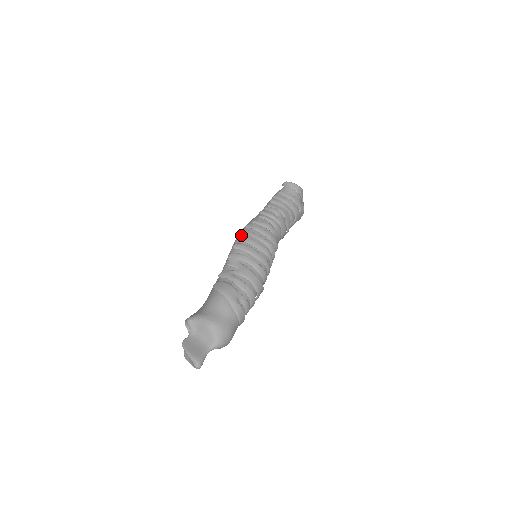
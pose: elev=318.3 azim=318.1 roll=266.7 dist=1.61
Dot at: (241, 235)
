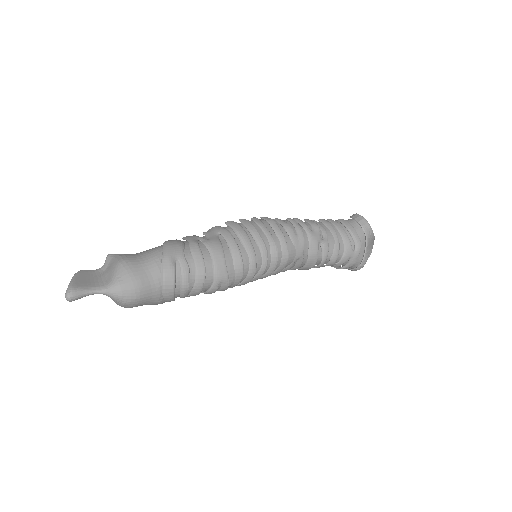
Dot at: occluded
